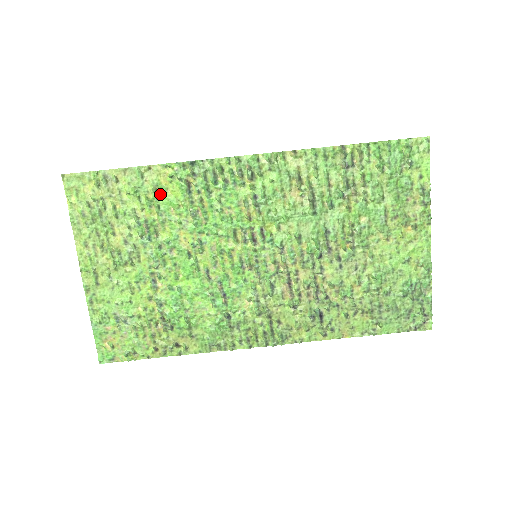
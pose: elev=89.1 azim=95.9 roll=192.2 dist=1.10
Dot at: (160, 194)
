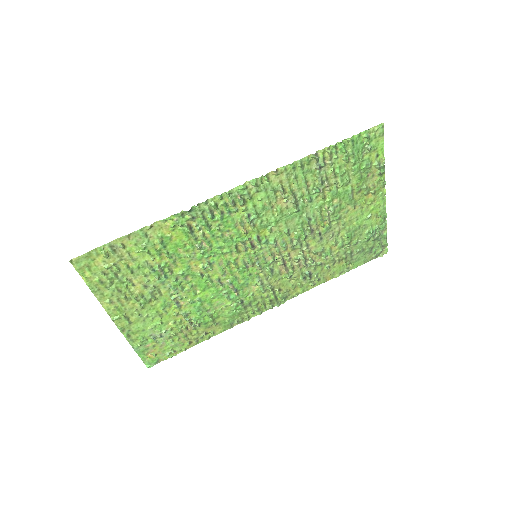
Dot at: (166, 242)
